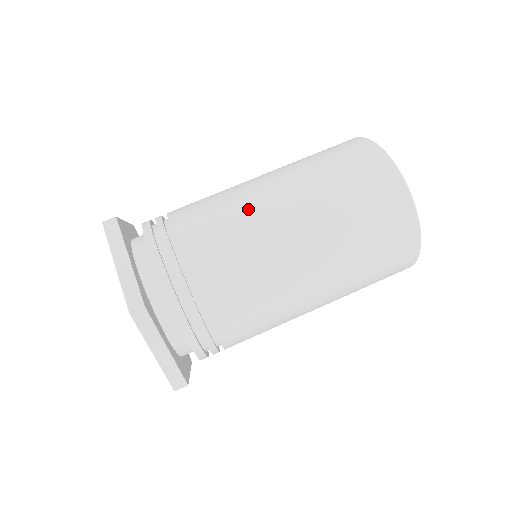
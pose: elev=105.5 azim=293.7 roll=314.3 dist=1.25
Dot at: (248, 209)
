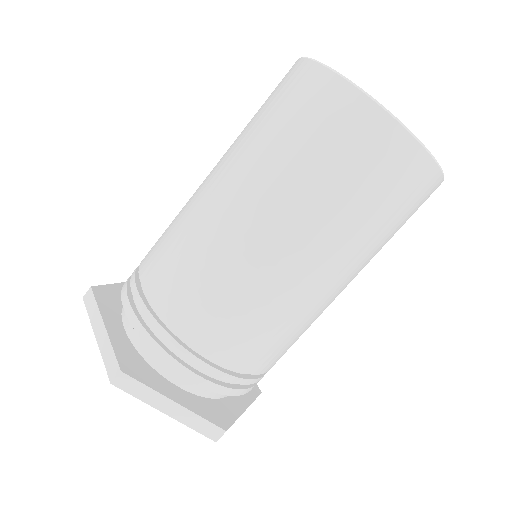
Dot at: (194, 217)
